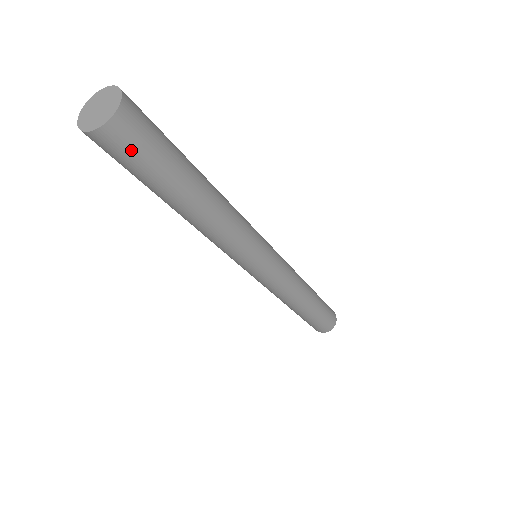
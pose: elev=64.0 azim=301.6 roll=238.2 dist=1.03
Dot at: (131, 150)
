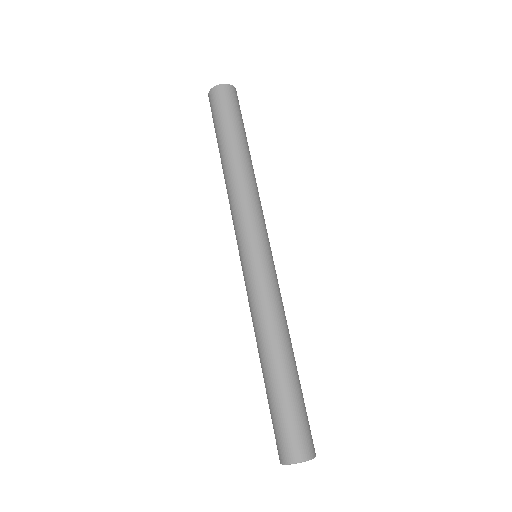
Dot at: (226, 101)
